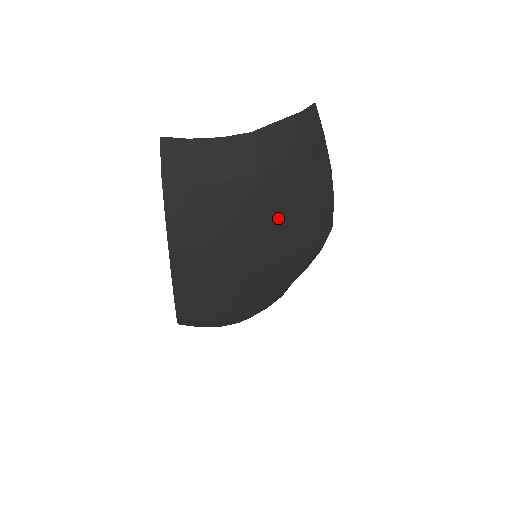
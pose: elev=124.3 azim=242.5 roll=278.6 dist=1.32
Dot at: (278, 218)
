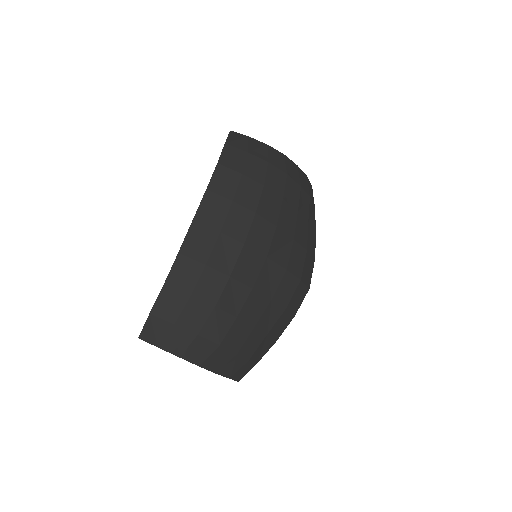
Dot at: (286, 218)
